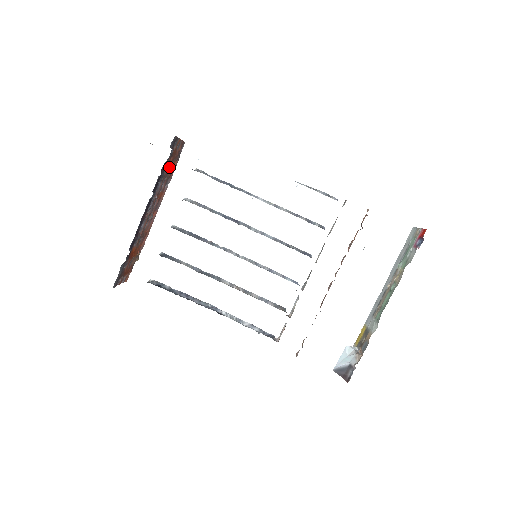
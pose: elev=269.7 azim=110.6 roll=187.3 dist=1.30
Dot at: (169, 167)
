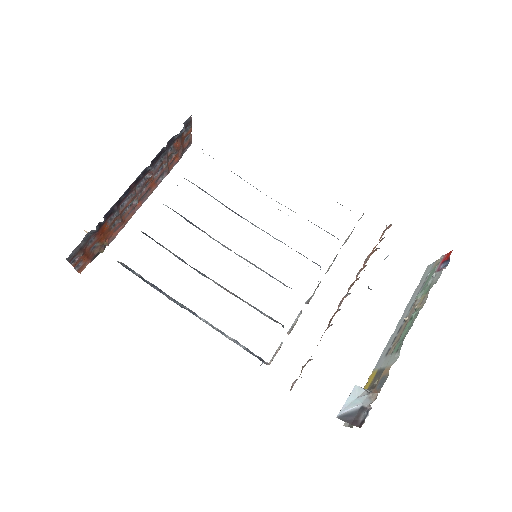
Dot at: (171, 156)
